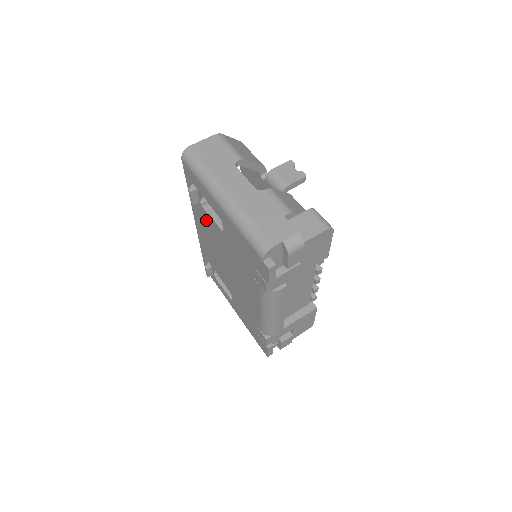
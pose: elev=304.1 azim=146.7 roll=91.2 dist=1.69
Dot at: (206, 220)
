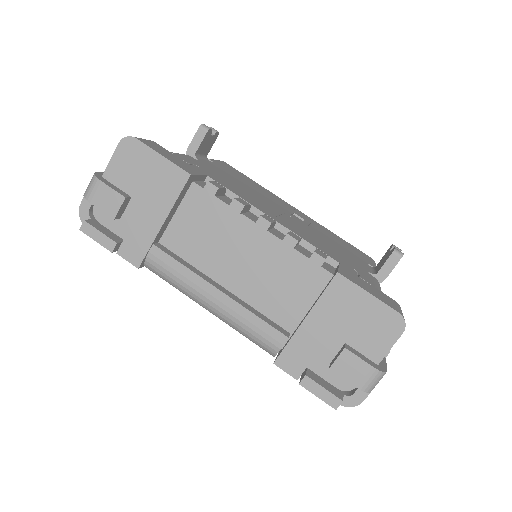
Dot at: occluded
